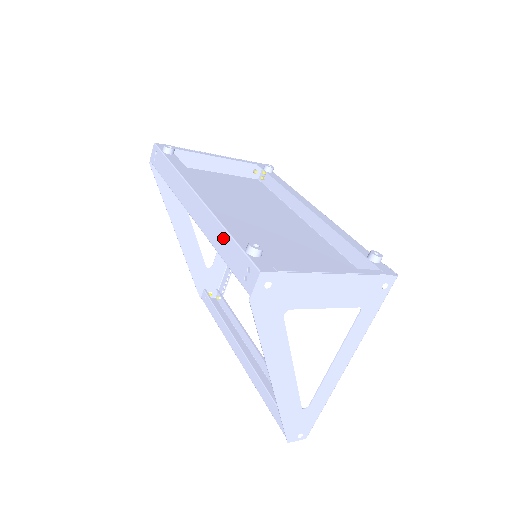
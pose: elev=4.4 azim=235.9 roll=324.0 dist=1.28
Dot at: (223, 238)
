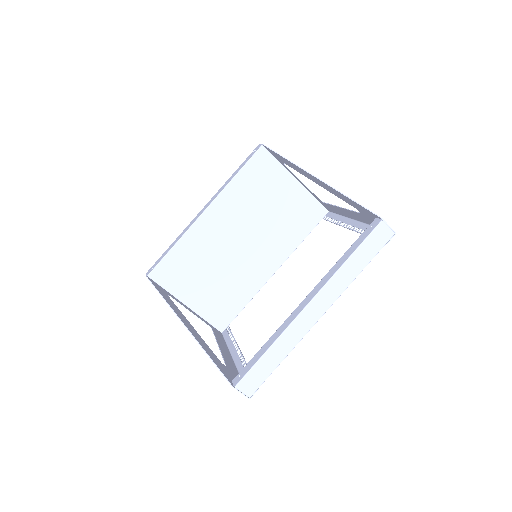
Dot at: (234, 174)
